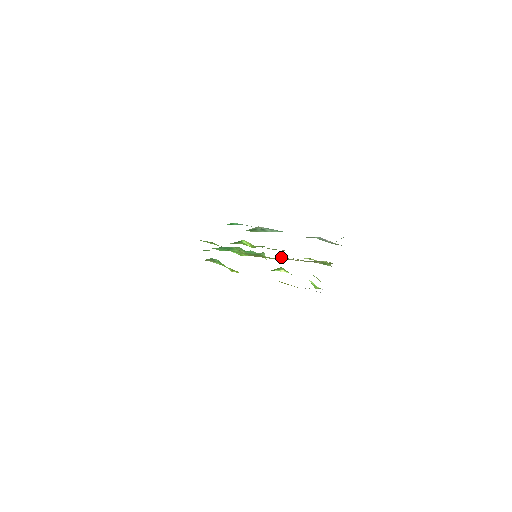
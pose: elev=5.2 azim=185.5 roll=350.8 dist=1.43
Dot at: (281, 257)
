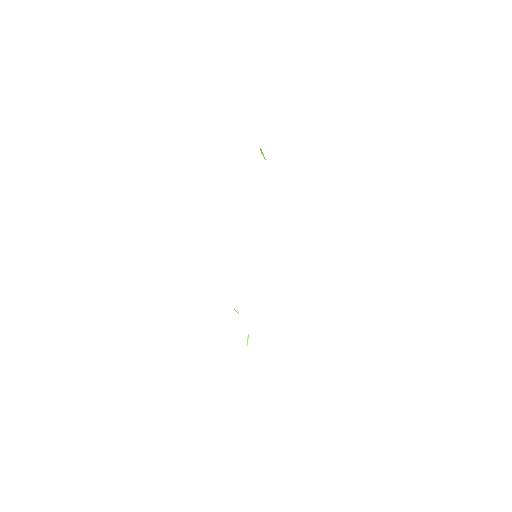
Dot at: occluded
